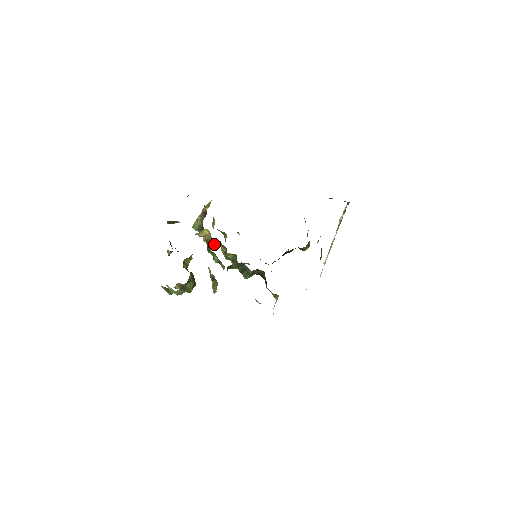
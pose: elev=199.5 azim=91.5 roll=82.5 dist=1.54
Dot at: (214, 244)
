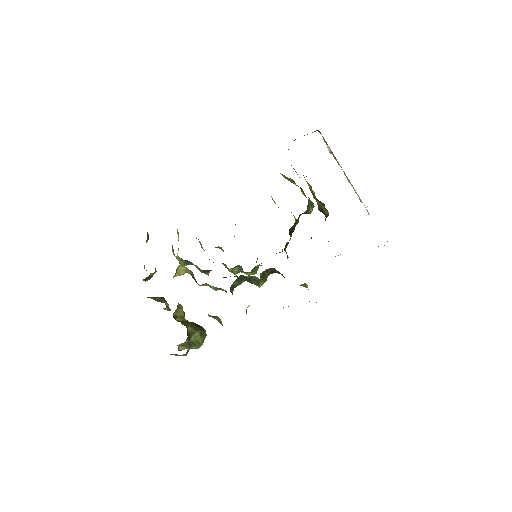
Dot at: (207, 270)
